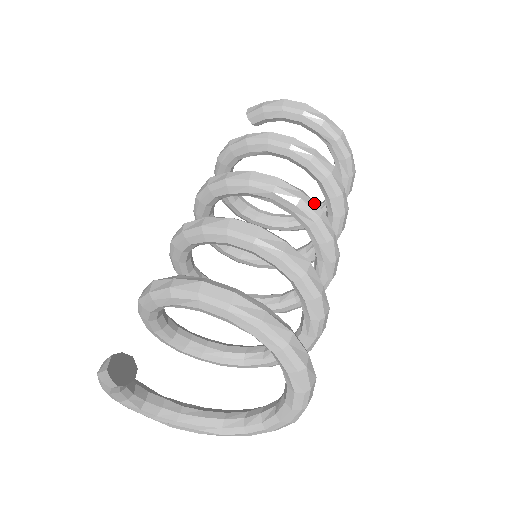
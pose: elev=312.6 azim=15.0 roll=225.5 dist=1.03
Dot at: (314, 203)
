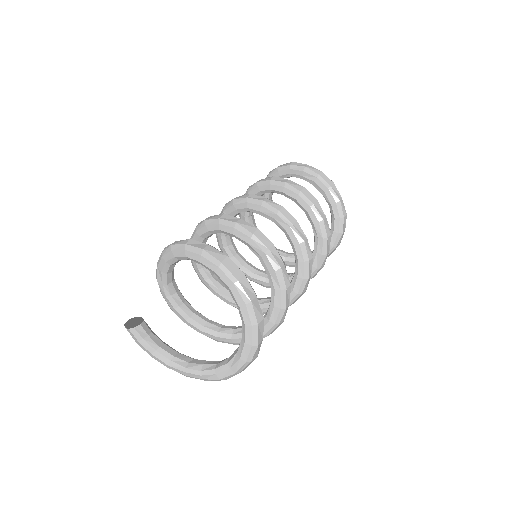
Dot at: (244, 195)
